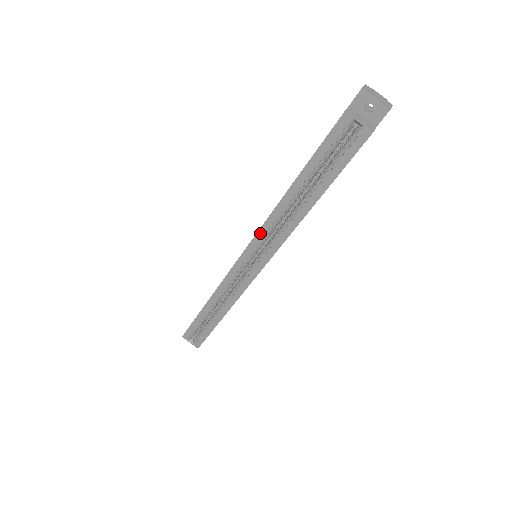
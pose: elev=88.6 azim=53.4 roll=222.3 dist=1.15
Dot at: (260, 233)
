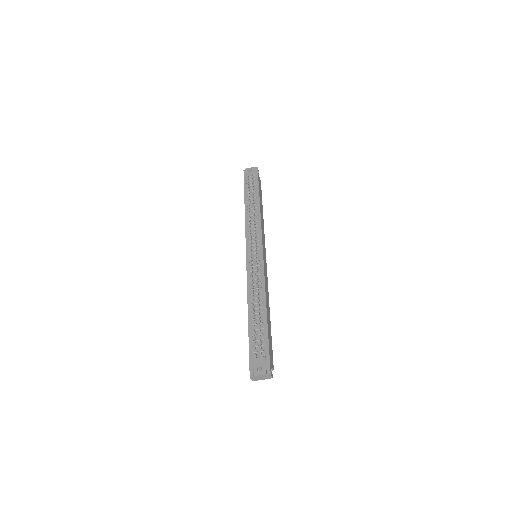
Dot at: occluded
